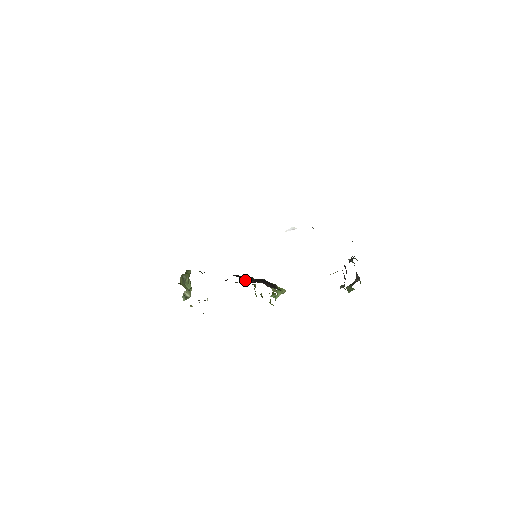
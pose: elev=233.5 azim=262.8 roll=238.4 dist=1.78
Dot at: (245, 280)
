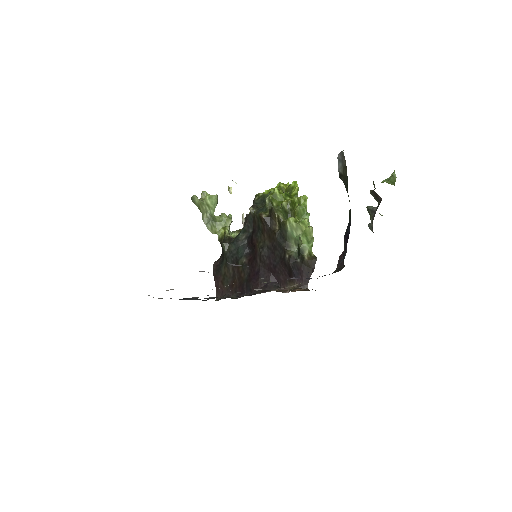
Dot at: (265, 237)
